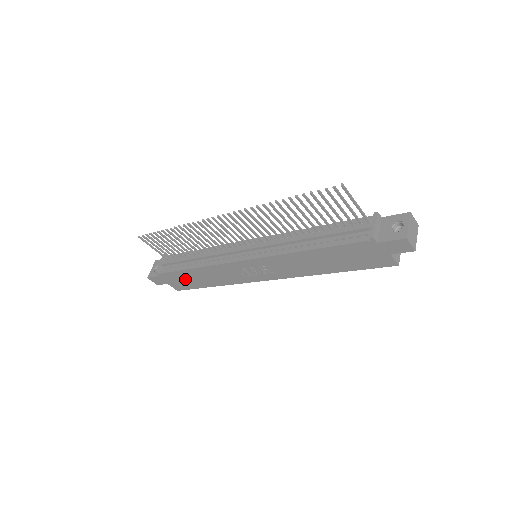
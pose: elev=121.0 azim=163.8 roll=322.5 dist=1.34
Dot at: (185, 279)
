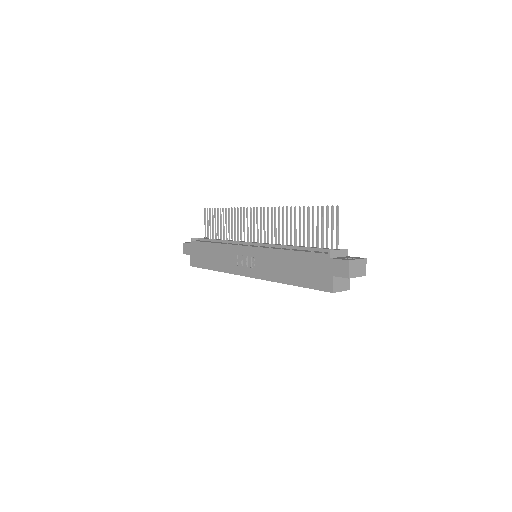
Dot at: (203, 254)
